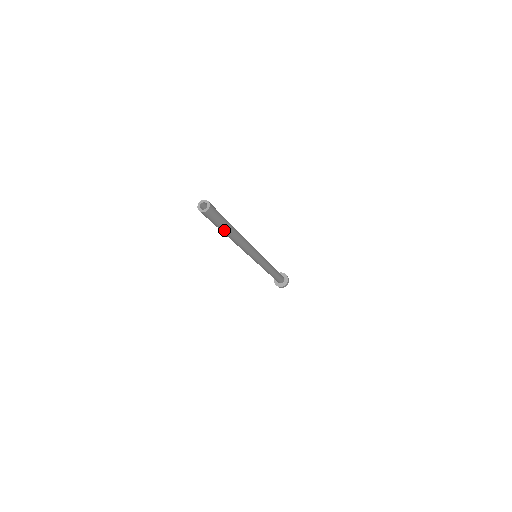
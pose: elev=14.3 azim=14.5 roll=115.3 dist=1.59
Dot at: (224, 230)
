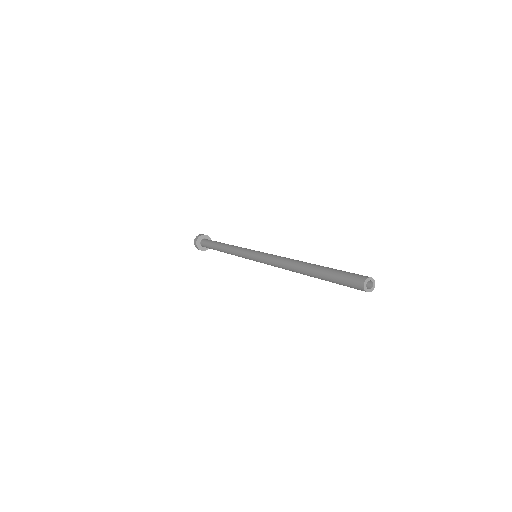
Dot at: (322, 278)
